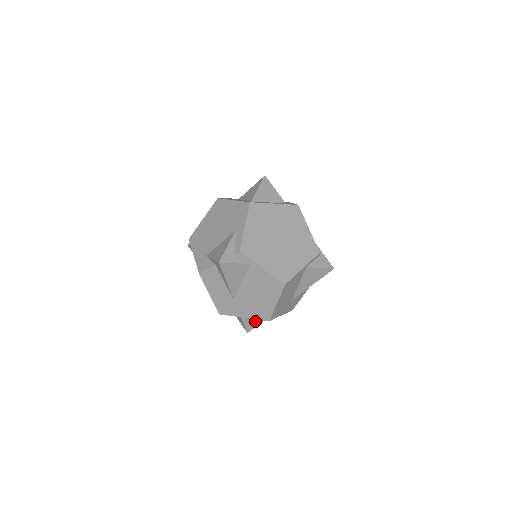
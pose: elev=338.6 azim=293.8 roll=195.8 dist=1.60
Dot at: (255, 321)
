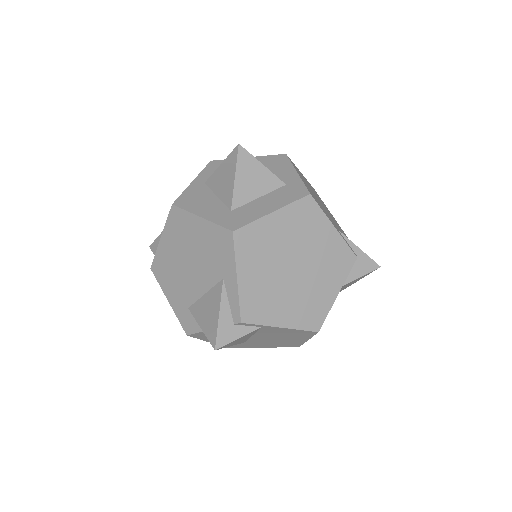
Dot at: occluded
